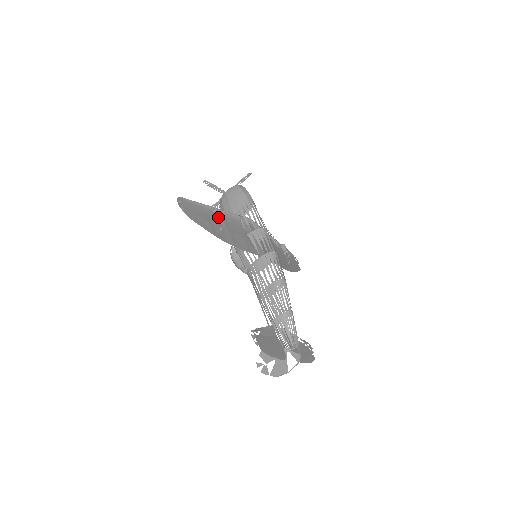
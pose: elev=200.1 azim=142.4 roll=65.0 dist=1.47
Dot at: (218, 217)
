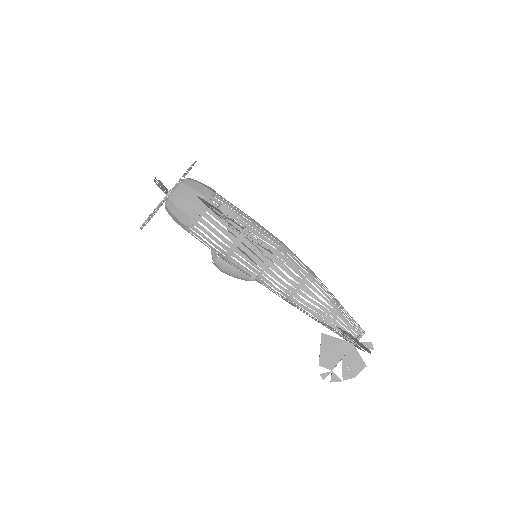
Dot at: (234, 214)
